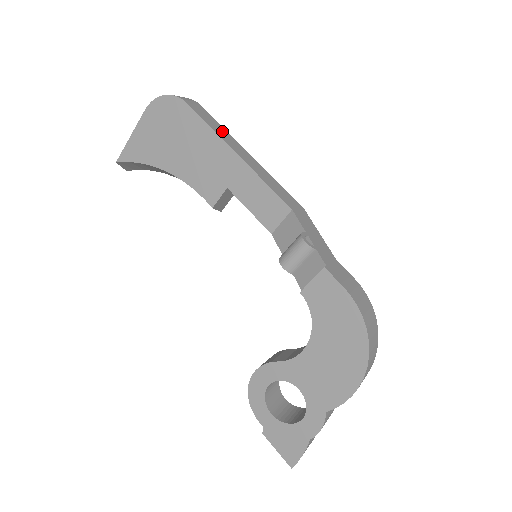
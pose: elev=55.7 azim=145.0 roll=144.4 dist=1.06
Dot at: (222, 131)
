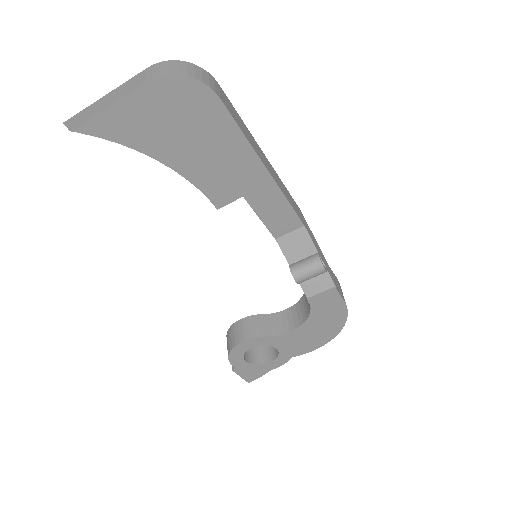
Dot at: (246, 131)
